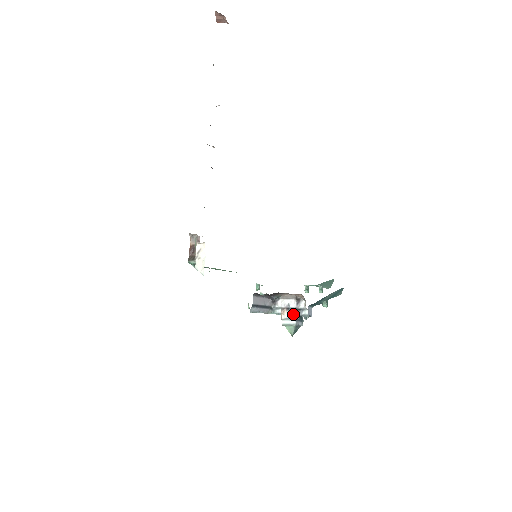
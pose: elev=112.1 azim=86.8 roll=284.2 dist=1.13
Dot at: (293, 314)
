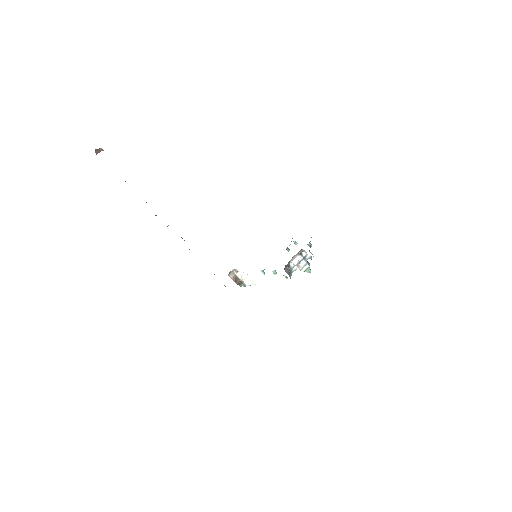
Dot at: (304, 262)
